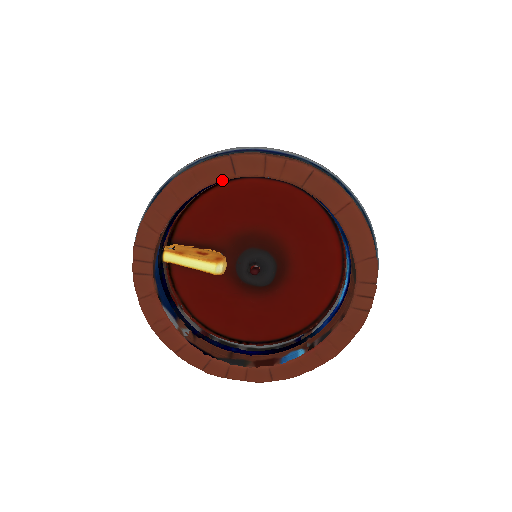
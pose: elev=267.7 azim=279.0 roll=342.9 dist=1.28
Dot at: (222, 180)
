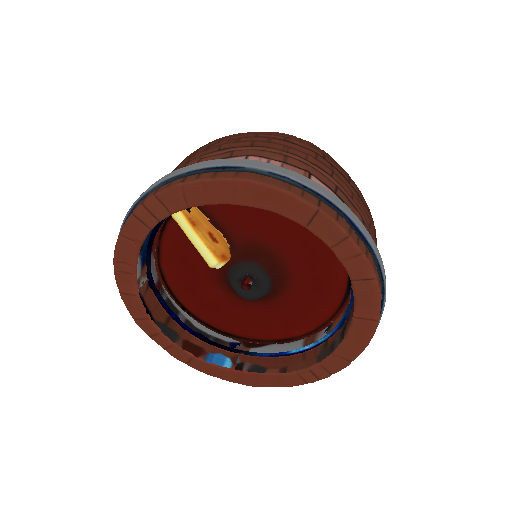
Dot at: (291, 219)
